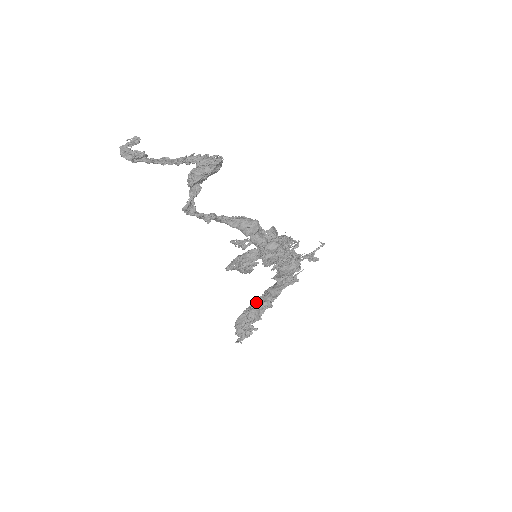
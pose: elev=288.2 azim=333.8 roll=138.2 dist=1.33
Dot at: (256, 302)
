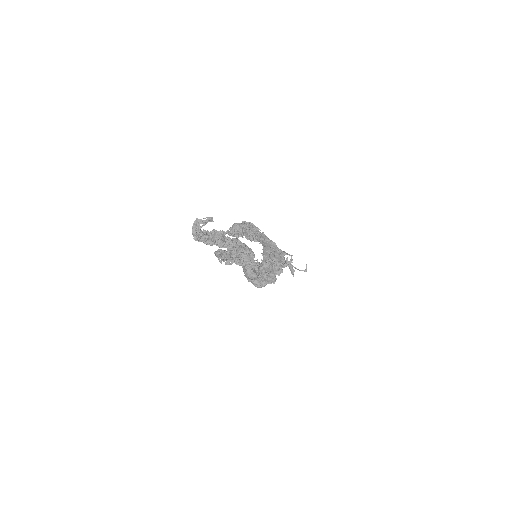
Dot at: (255, 229)
